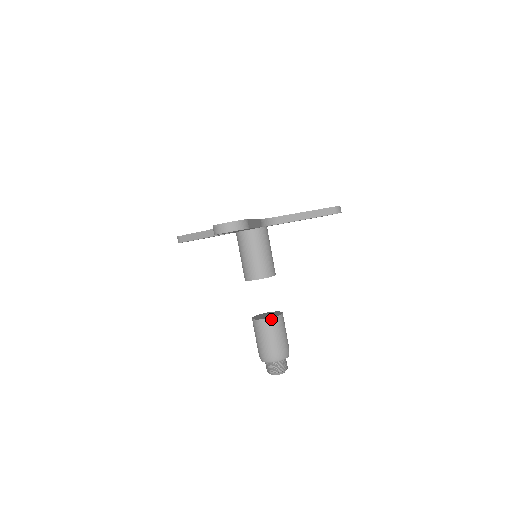
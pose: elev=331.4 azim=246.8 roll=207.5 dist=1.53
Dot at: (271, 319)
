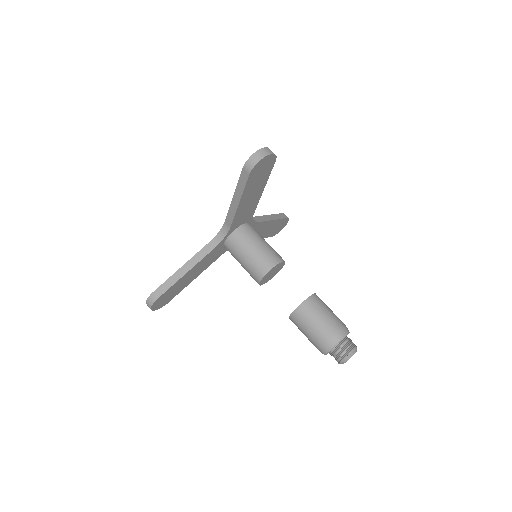
Dot at: (313, 296)
